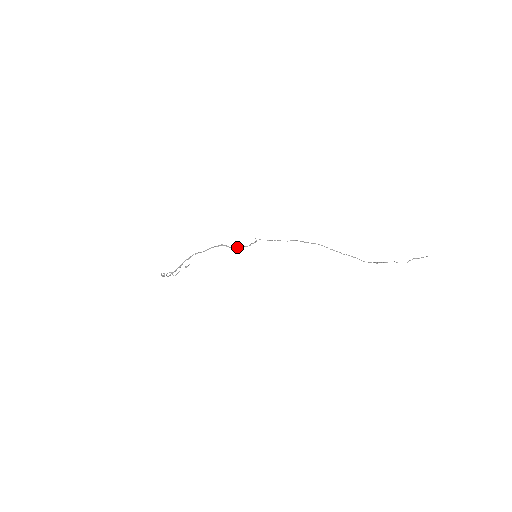
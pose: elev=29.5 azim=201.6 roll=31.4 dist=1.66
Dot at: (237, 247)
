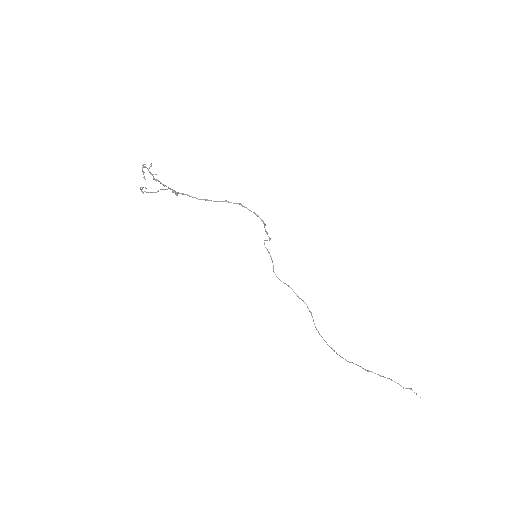
Dot at: occluded
